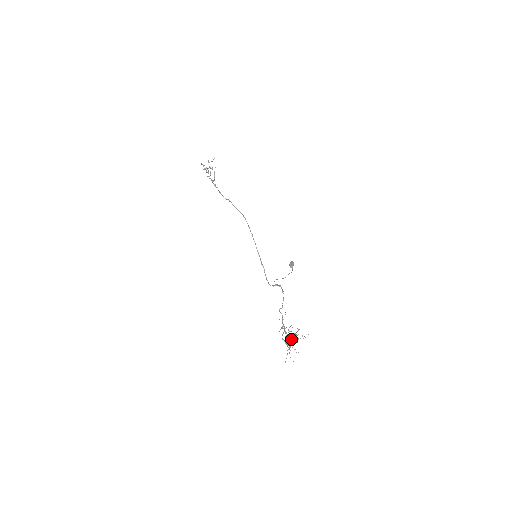
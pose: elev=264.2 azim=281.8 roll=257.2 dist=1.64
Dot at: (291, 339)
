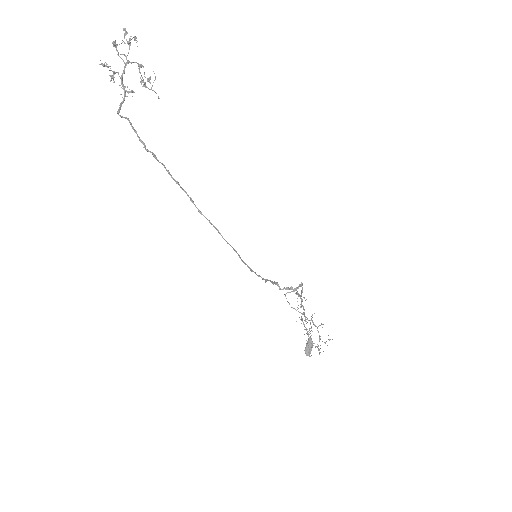
Dot at: occluded
